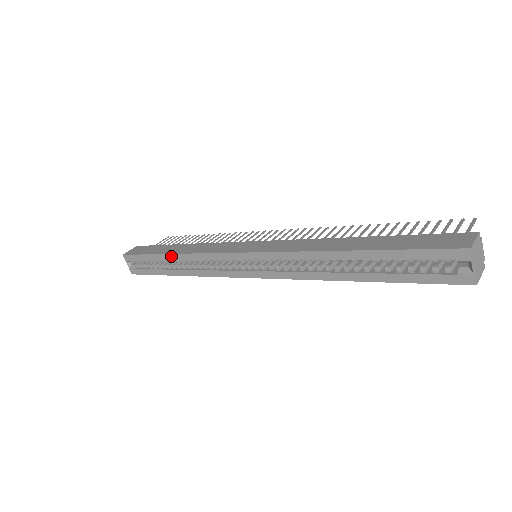
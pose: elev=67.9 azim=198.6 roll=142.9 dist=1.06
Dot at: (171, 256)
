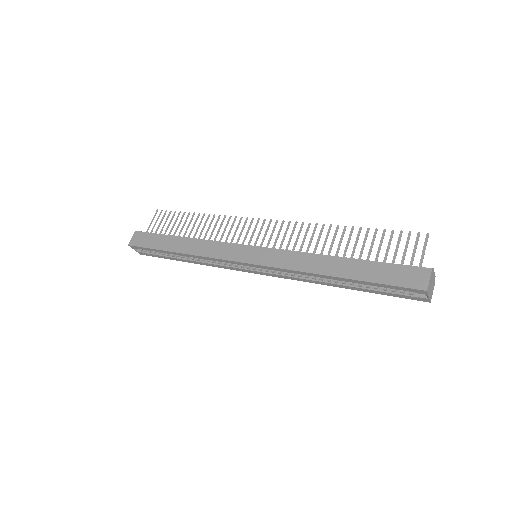
Dot at: (179, 254)
